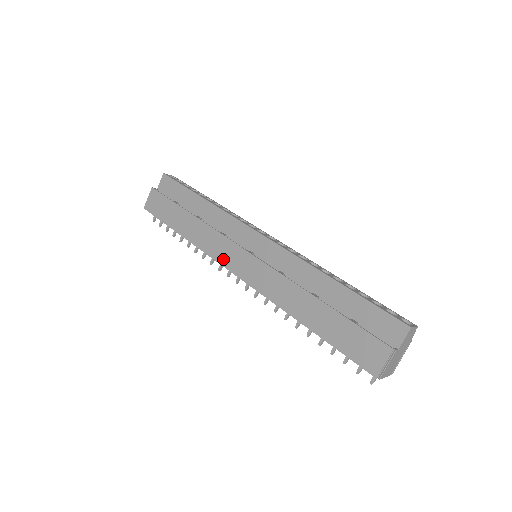
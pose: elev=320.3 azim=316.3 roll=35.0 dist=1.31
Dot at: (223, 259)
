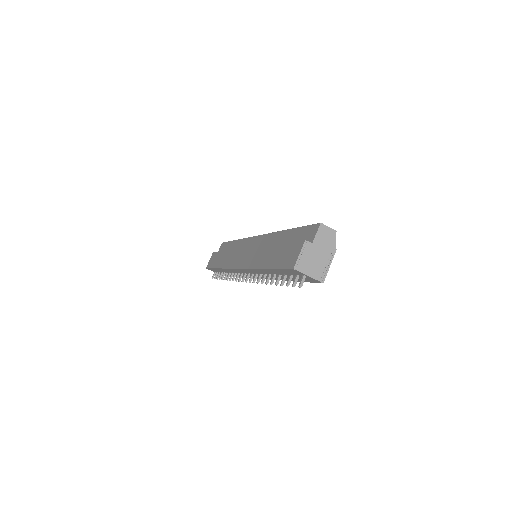
Dot at: (233, 264)
